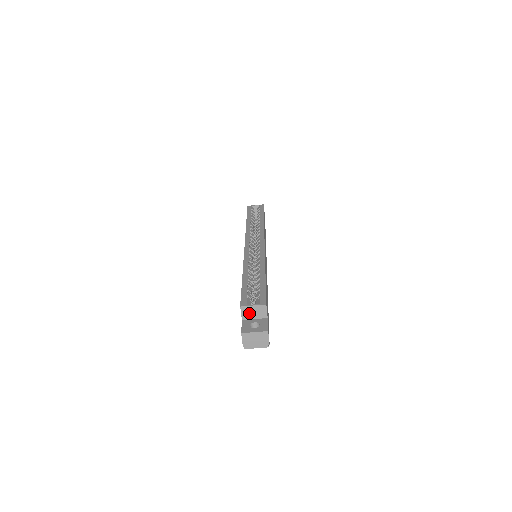
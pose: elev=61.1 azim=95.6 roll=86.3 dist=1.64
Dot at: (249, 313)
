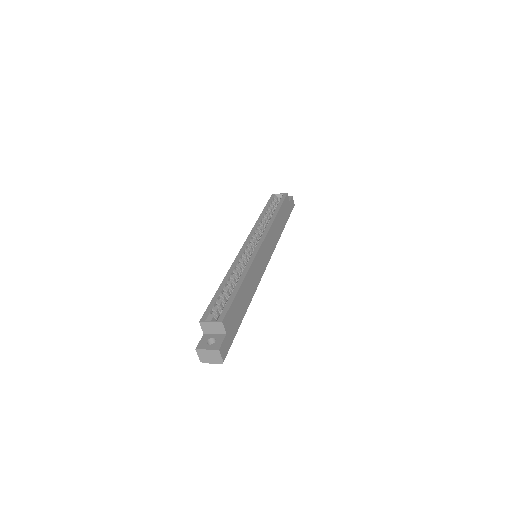
Dot at: (208, 328)
